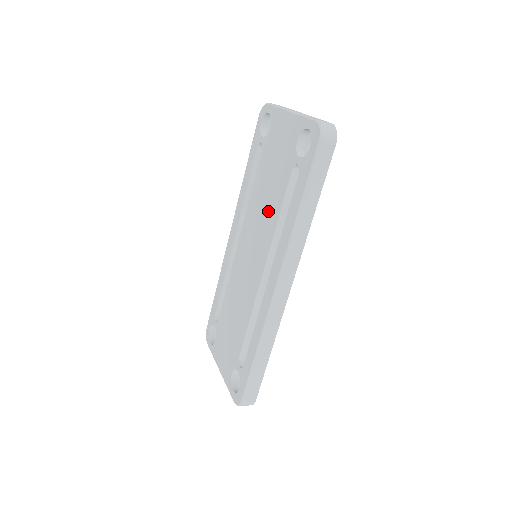
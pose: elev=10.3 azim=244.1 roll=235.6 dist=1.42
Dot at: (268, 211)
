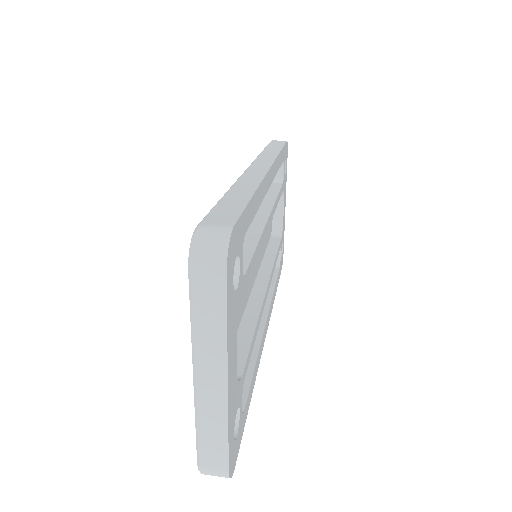
Dot at: occluded
